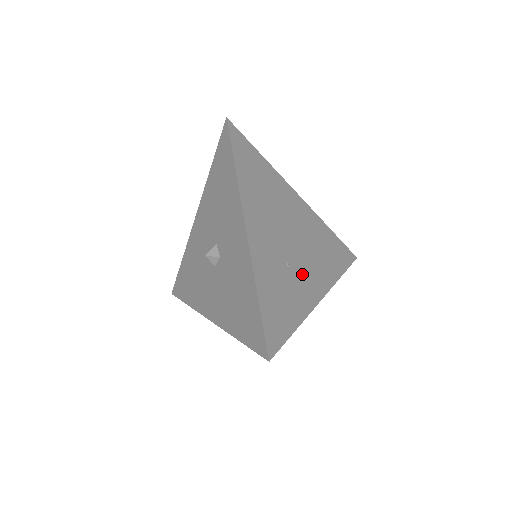
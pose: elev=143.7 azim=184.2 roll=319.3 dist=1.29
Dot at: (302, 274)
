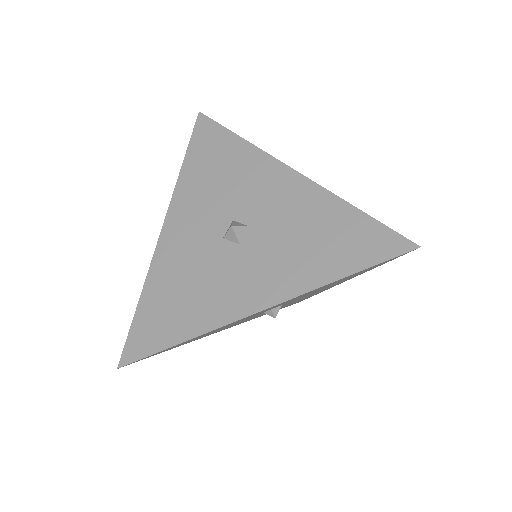
Dot at: occluded
